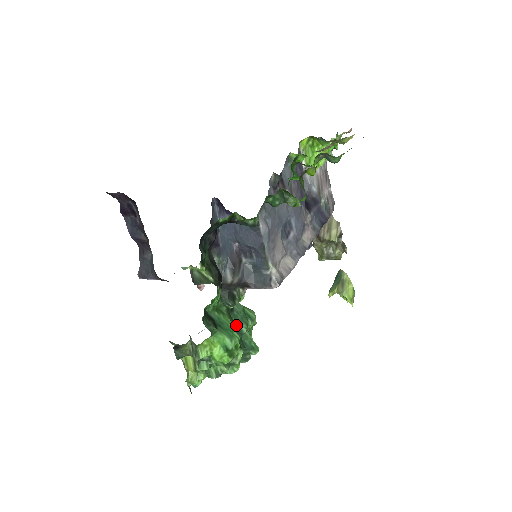
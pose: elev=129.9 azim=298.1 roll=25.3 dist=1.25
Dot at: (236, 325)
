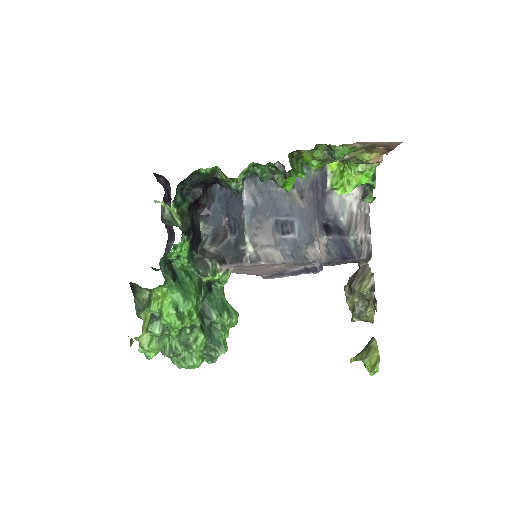
Dot at: (208, 308)
